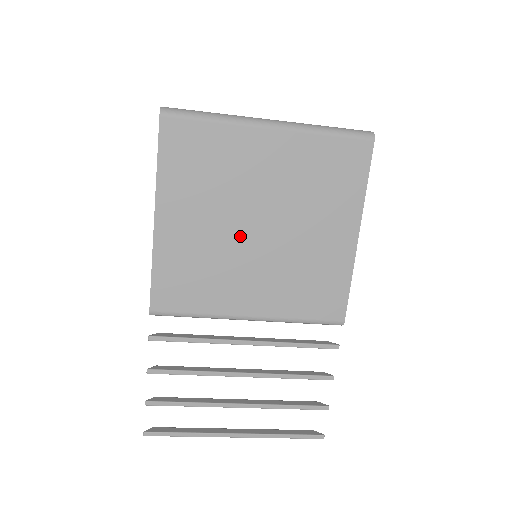
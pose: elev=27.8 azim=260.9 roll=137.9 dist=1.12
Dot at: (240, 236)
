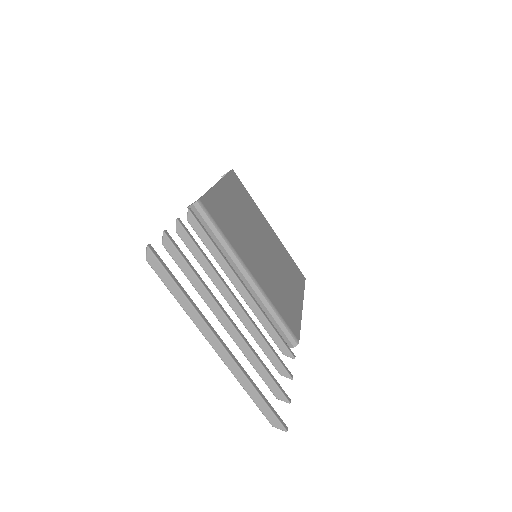
Dot at: (253, 237)
